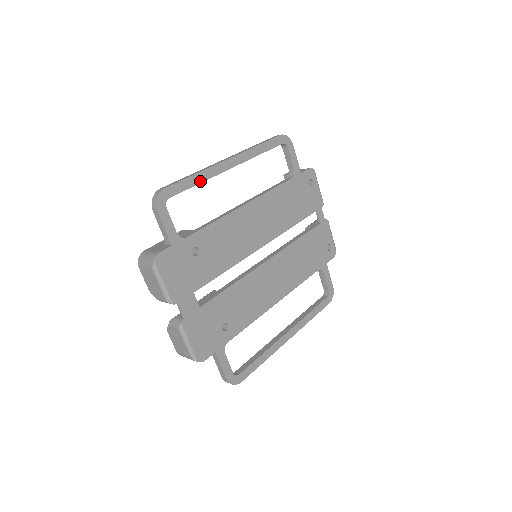
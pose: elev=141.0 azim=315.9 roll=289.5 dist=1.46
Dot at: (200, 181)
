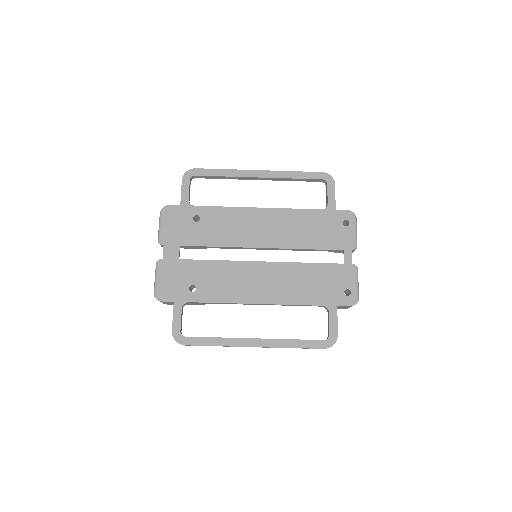
Dot at: (226, 175)
